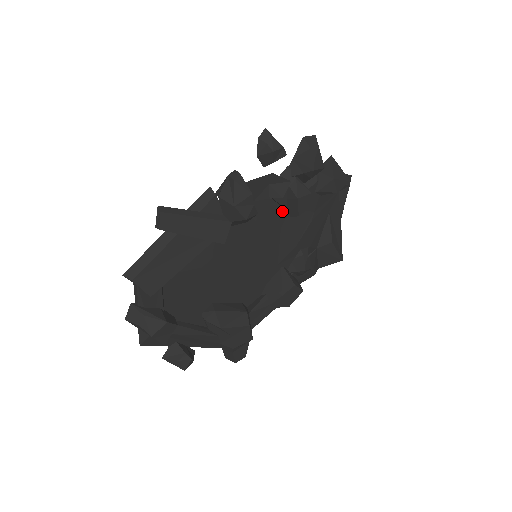
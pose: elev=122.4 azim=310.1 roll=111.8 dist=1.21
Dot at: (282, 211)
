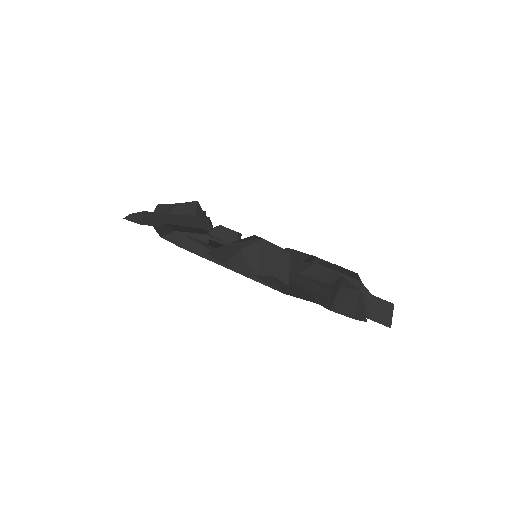
Dot at: occluded
